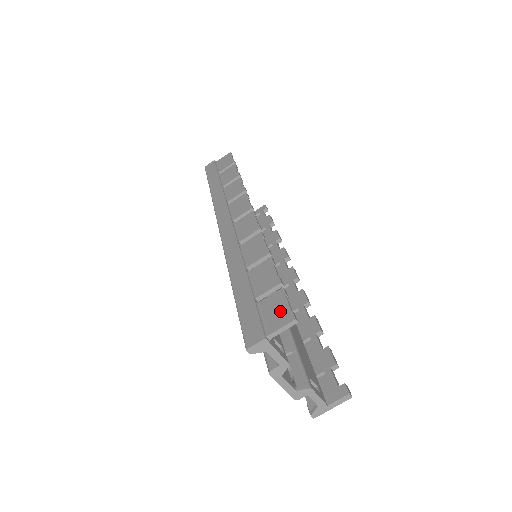
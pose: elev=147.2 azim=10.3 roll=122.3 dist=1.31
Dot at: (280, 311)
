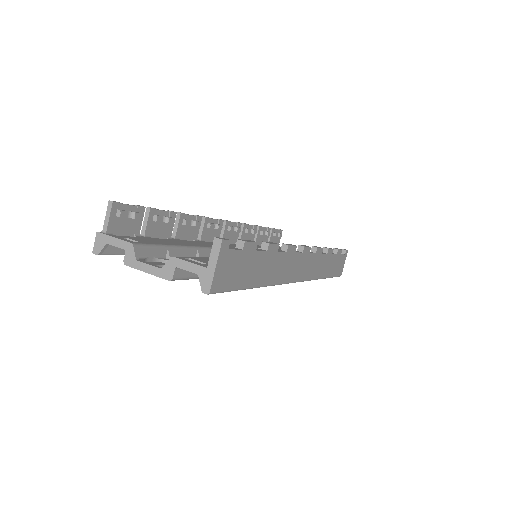
Dot at: occluded
